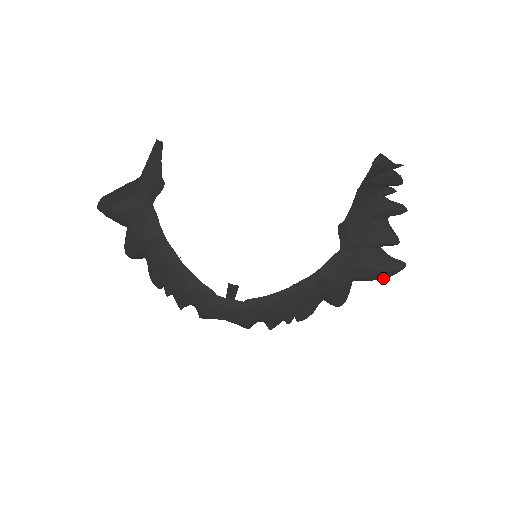
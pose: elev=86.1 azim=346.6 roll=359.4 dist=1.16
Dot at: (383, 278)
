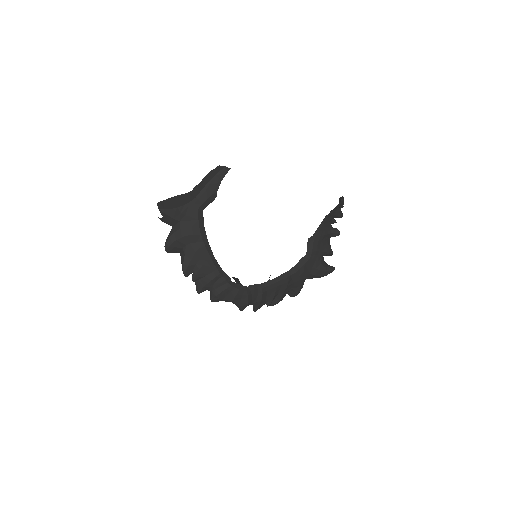
Dot at: occluded
